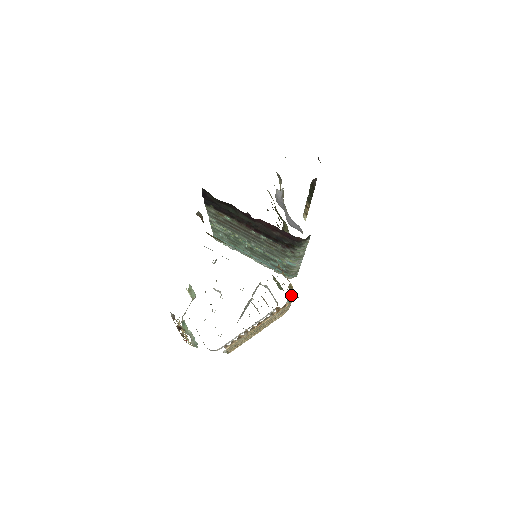
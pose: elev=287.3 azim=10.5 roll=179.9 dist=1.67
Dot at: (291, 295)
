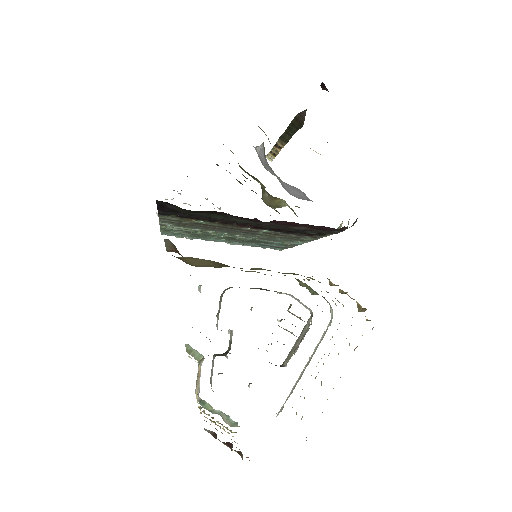
Dot at: occluded
